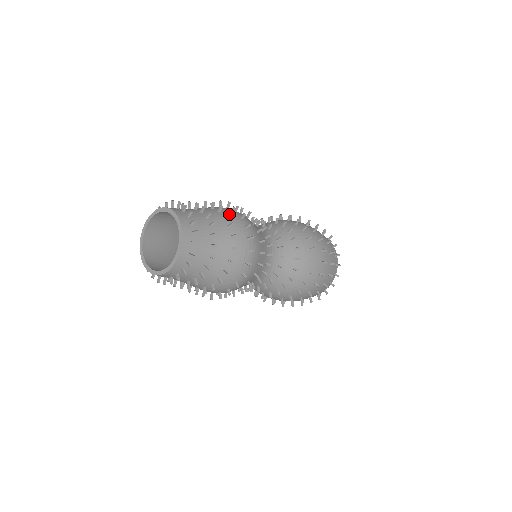
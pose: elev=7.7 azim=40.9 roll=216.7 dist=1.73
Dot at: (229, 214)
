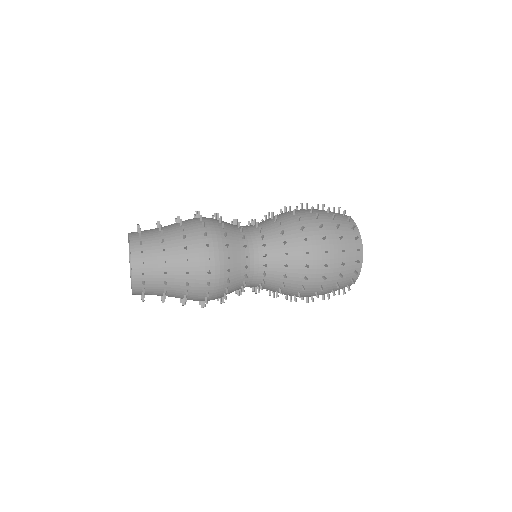
Dot at: (196, 253)
